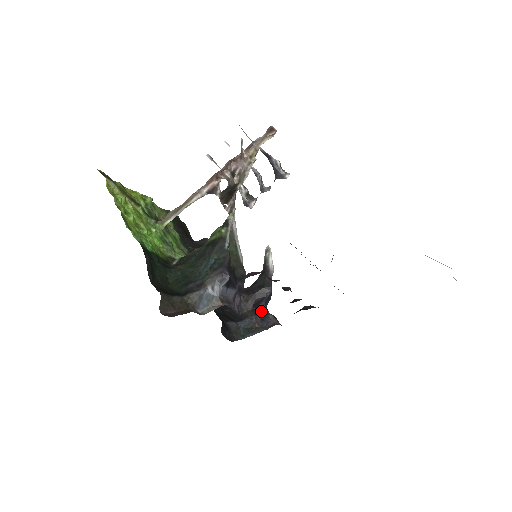
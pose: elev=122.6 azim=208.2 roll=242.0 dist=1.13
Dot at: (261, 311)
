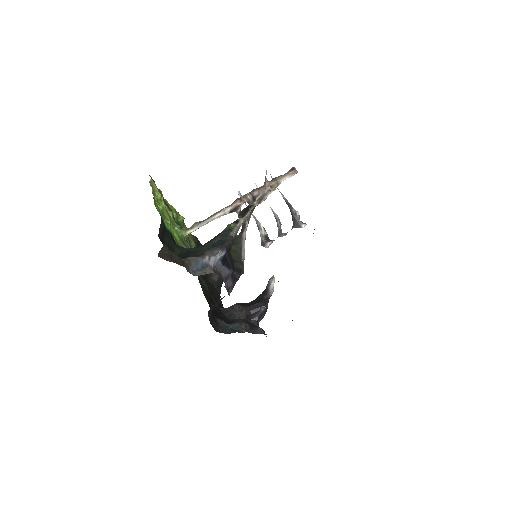
Dot at: (252, 324)
